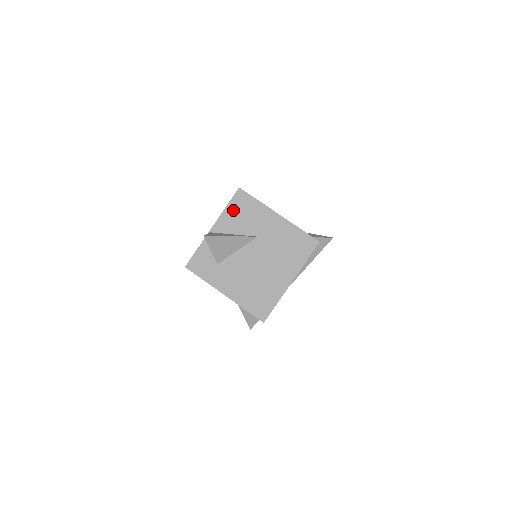
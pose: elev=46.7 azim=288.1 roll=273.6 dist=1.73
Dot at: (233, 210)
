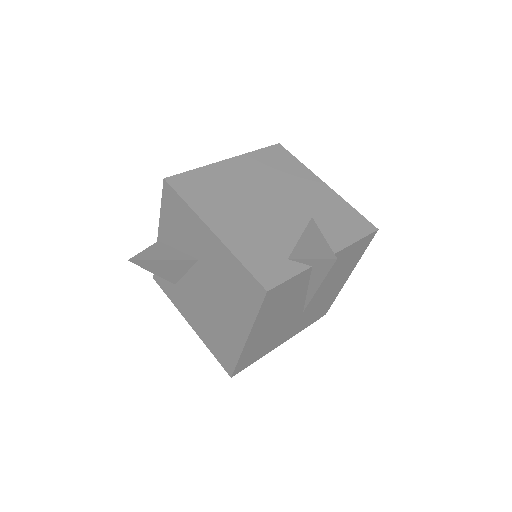
Dot at: (167, 213)
